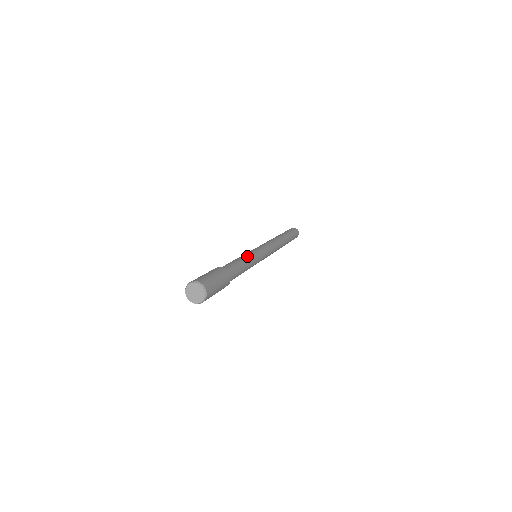
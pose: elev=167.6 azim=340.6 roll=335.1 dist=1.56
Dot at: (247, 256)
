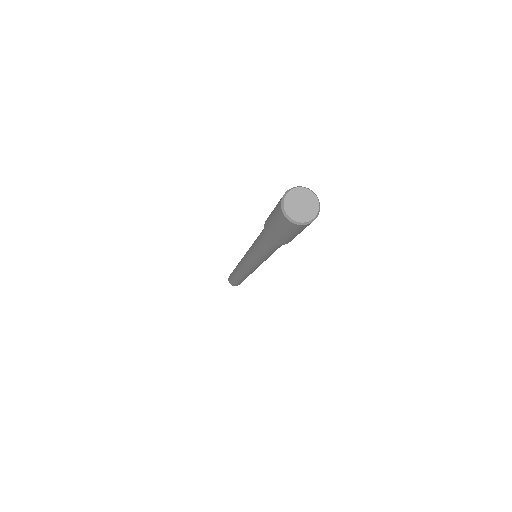
Dot at: occluded
